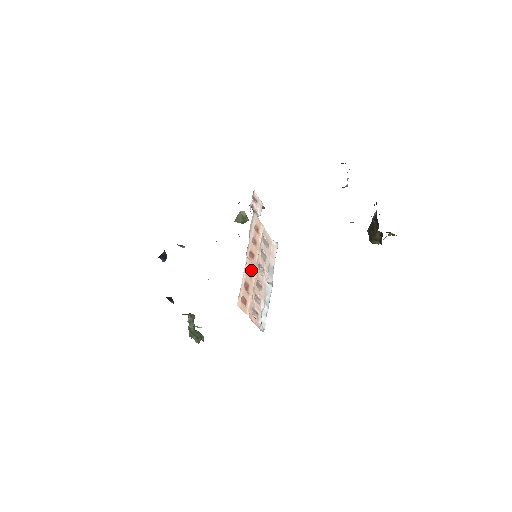
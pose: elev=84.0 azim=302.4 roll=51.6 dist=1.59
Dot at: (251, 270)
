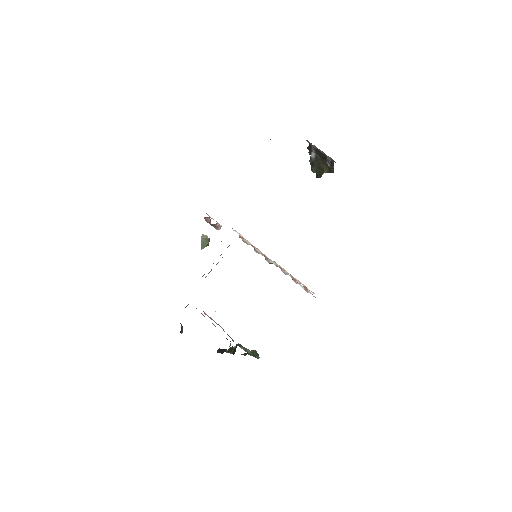
Dot at: occluded
